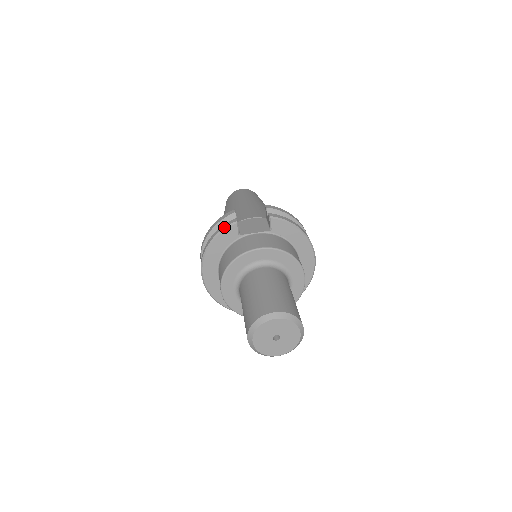
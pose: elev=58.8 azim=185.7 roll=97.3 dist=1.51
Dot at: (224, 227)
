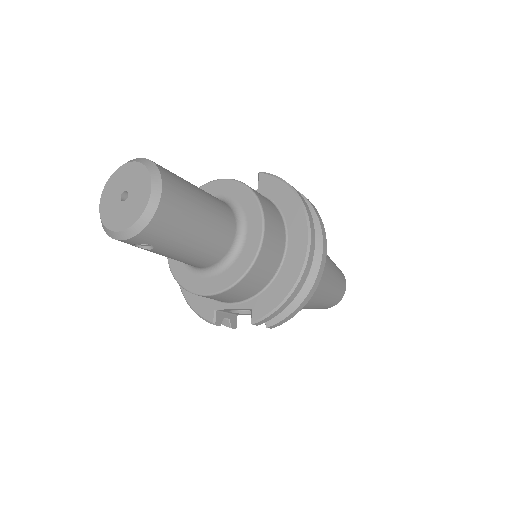
Dot at: occluded
